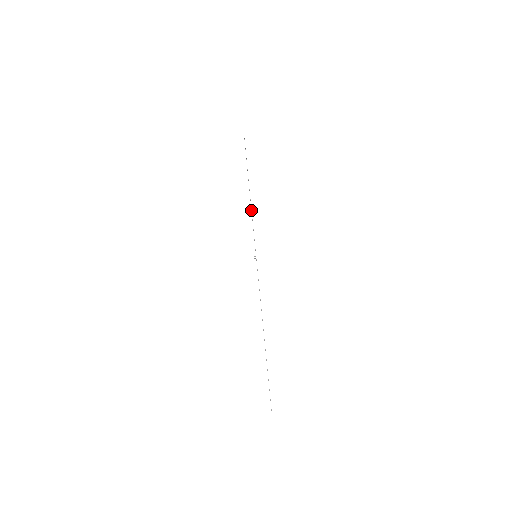
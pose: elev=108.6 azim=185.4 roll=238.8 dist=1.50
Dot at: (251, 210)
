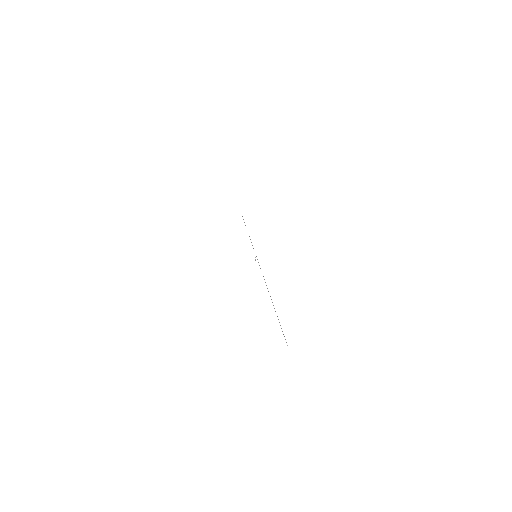
Dot at: (249, 236)
